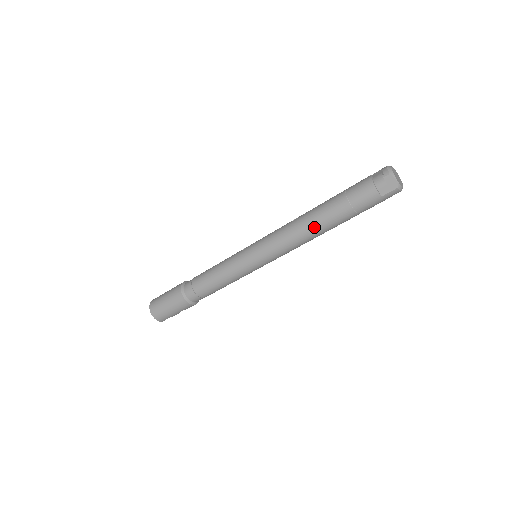
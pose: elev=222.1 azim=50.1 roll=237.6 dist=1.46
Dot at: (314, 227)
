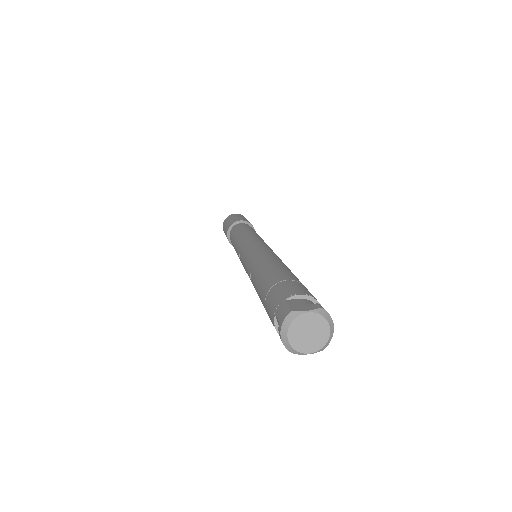
Dot at: occluded
